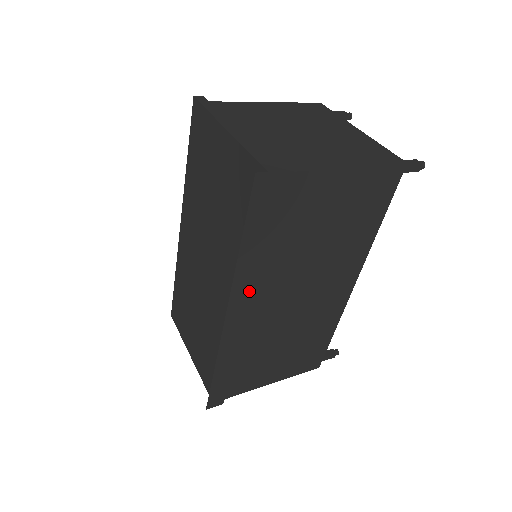
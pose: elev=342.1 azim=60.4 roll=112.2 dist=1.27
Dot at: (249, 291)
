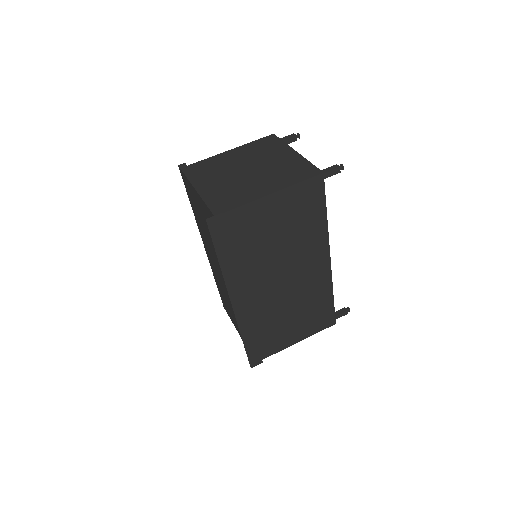
Dot at: (241, 286)
